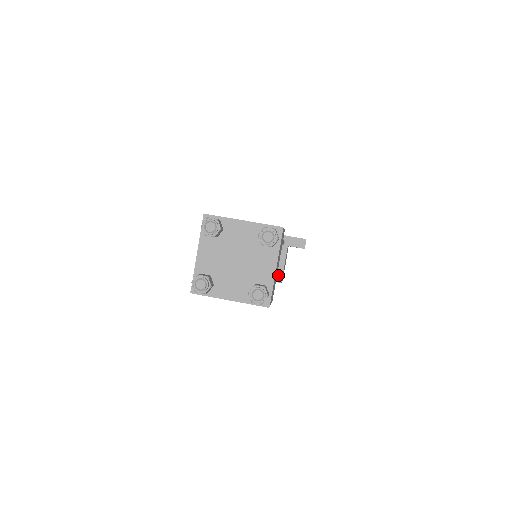
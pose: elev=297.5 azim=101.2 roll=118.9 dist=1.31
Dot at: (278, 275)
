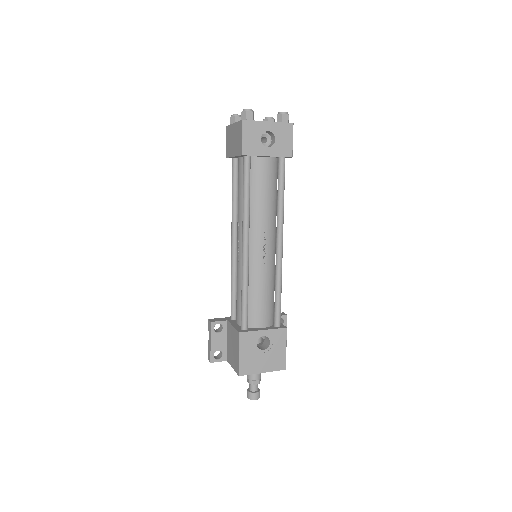
Dot at: (280, 325)
